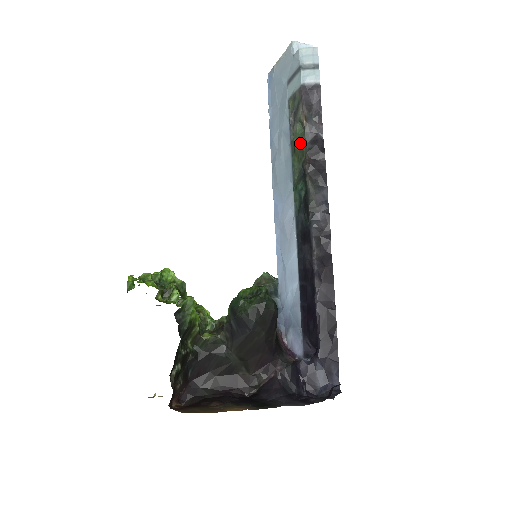
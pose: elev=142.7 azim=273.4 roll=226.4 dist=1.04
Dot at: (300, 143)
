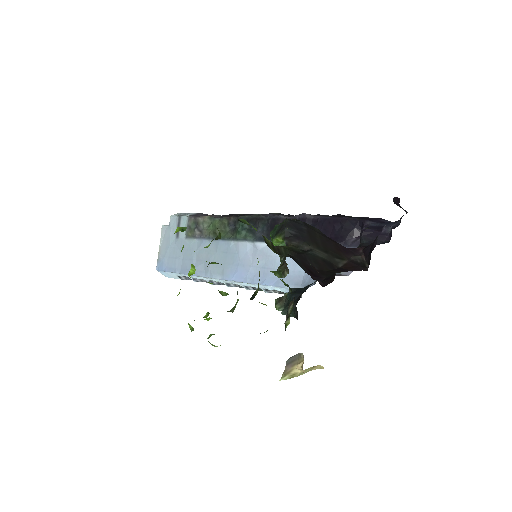
Dot at: (216, 224)
